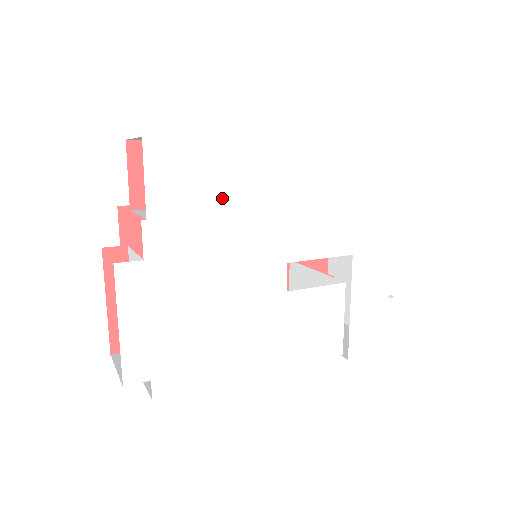
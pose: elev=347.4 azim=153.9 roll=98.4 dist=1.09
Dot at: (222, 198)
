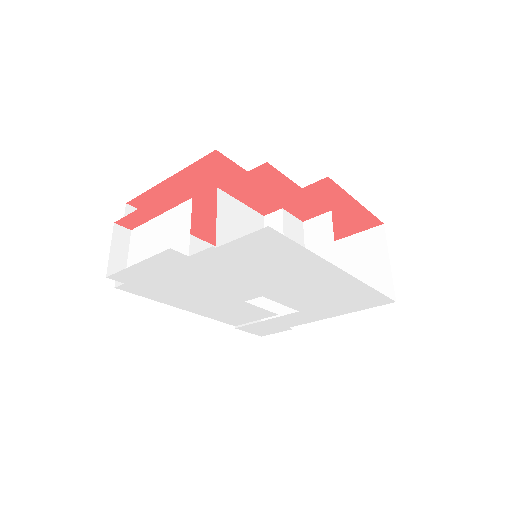
Dot at: (270, 265)
